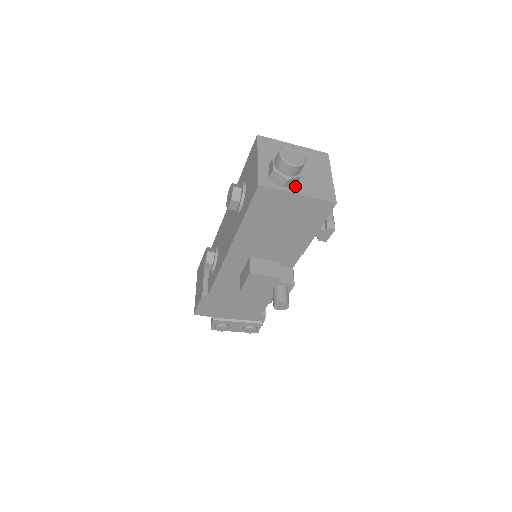
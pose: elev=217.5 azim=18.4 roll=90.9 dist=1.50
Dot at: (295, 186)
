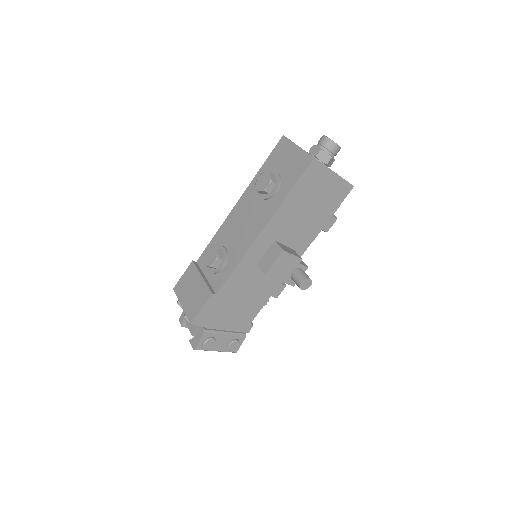
Dot at: occluded
